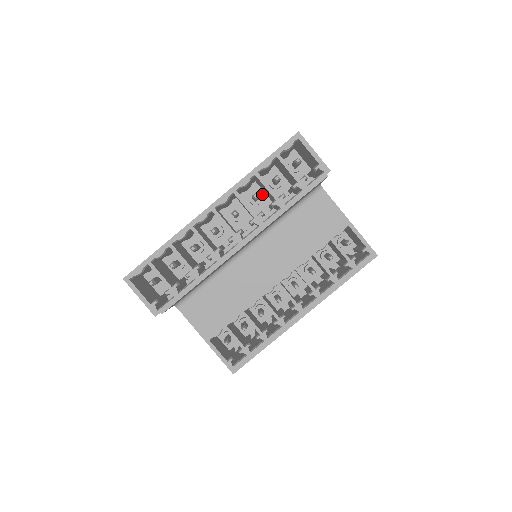
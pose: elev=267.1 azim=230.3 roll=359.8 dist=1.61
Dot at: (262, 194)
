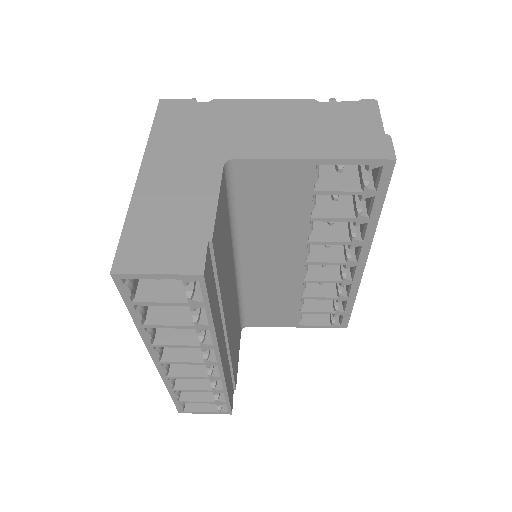
Dot at: occluded
